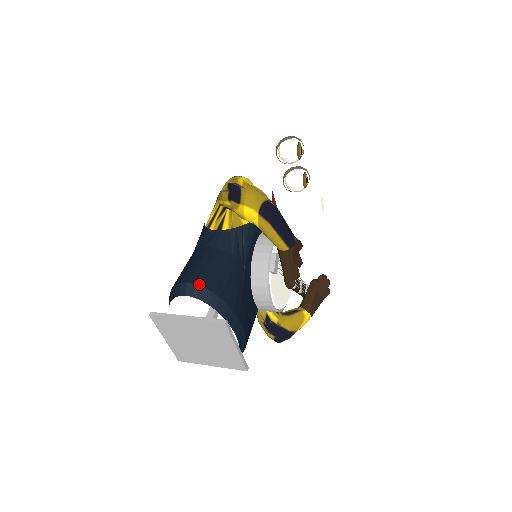
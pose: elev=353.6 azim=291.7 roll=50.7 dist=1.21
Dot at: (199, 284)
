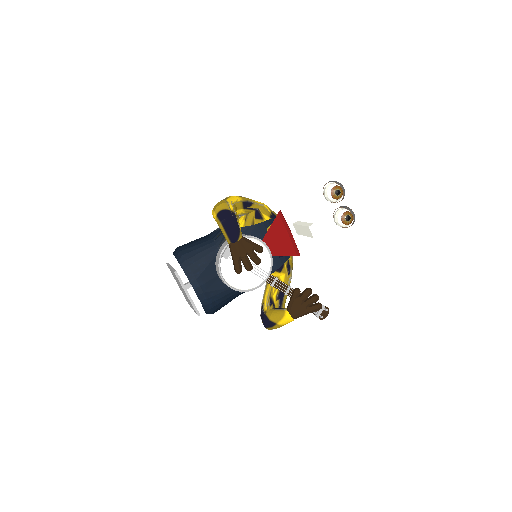
Dot at: (180, 249)
